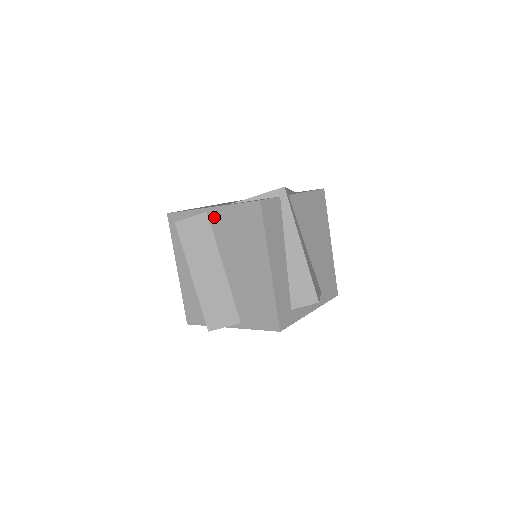
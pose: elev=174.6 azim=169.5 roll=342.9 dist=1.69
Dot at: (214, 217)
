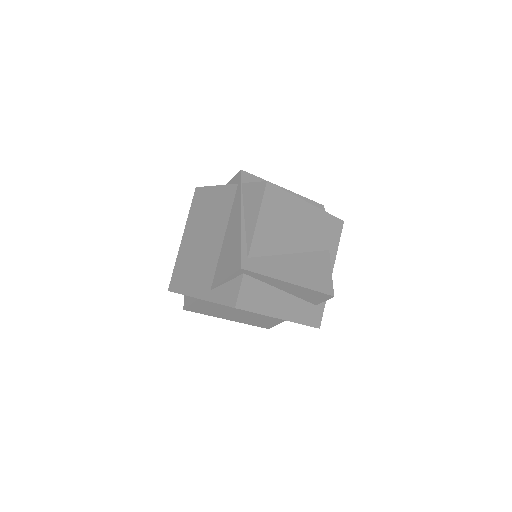
Dot at: occluded
